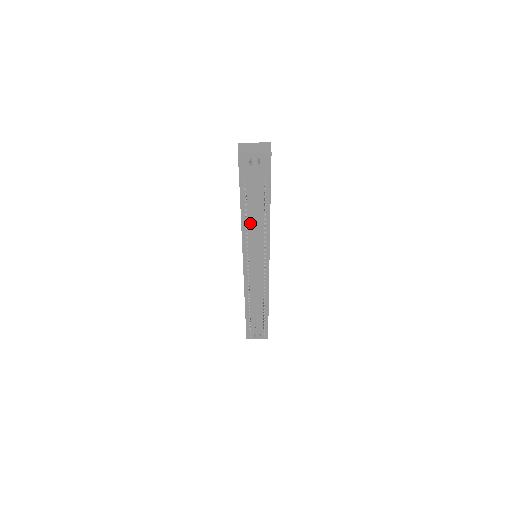
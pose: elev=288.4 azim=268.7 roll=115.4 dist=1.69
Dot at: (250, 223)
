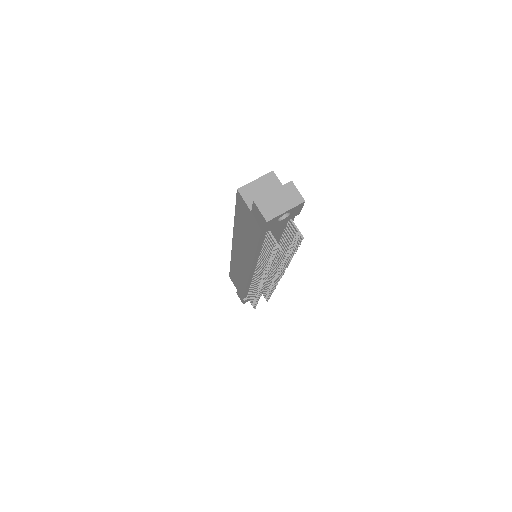
Dot at: occluded
